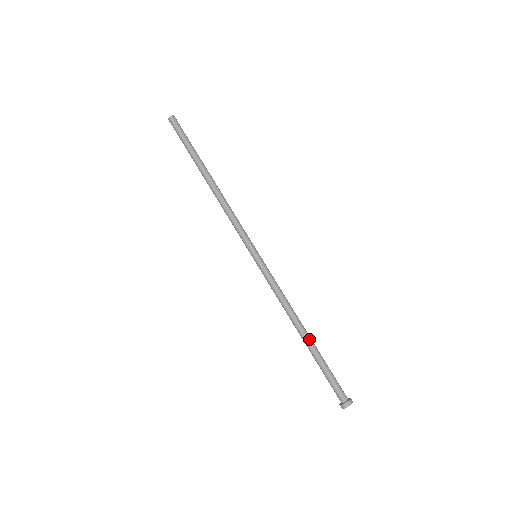
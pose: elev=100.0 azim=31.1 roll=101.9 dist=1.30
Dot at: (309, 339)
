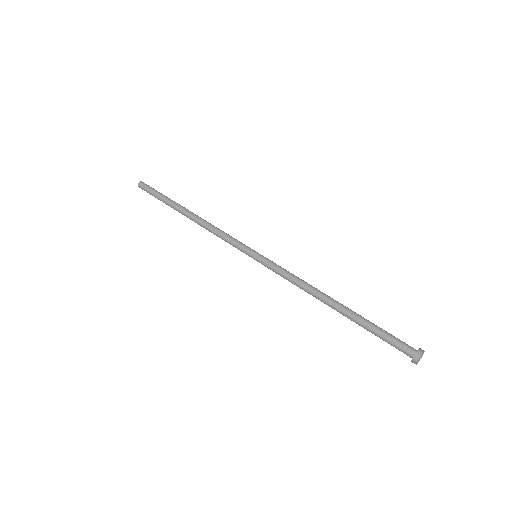
Dot at: (345, 306)
